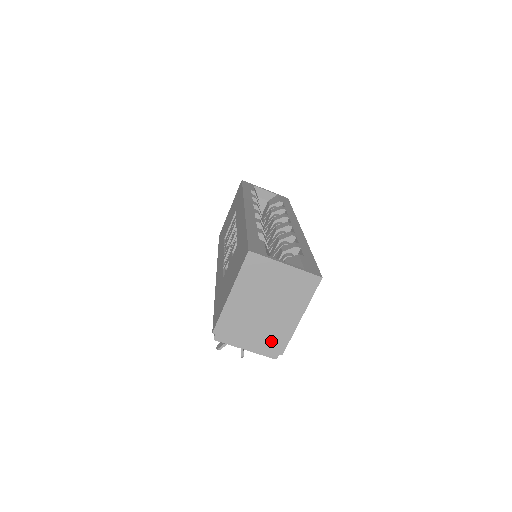
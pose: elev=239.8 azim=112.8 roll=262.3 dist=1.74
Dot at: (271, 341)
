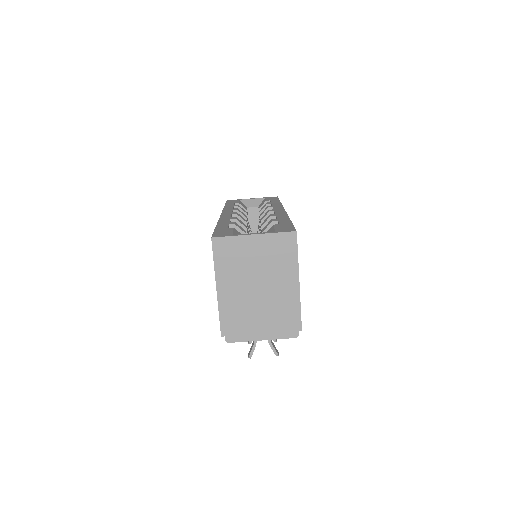
Dot at: (282, 320)
